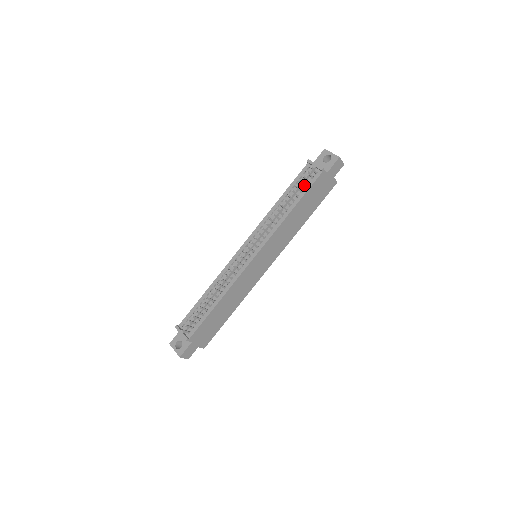
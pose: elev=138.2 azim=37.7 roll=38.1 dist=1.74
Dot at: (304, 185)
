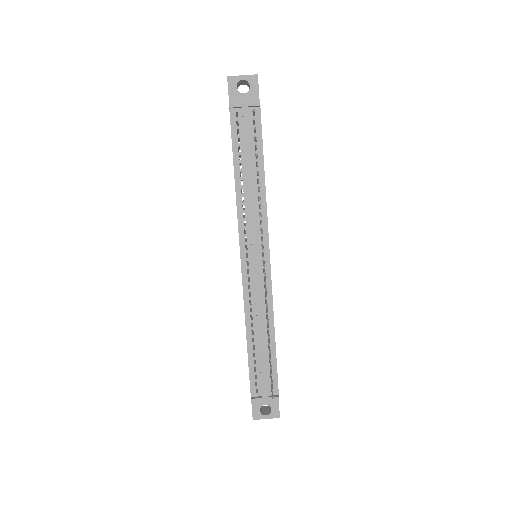
Dot at: occluded
